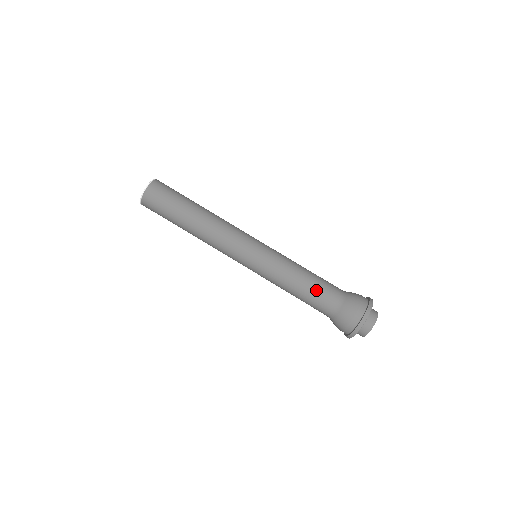
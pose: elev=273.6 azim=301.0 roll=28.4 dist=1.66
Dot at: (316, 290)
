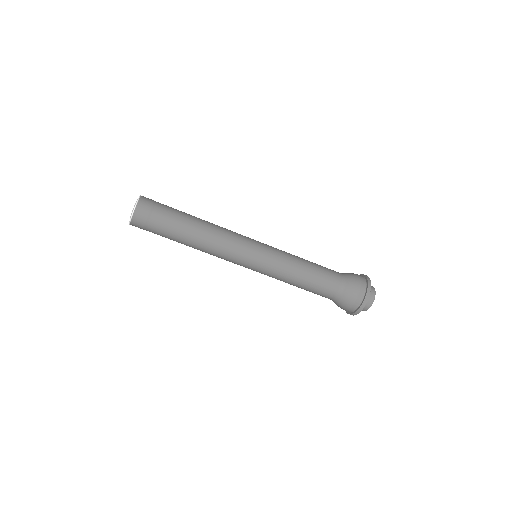
Dot at: (319, 281)
